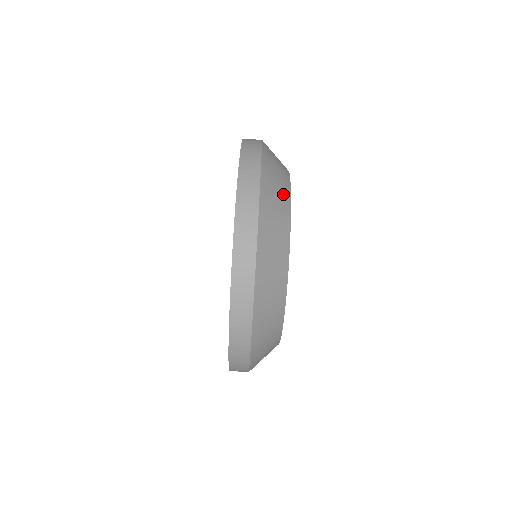
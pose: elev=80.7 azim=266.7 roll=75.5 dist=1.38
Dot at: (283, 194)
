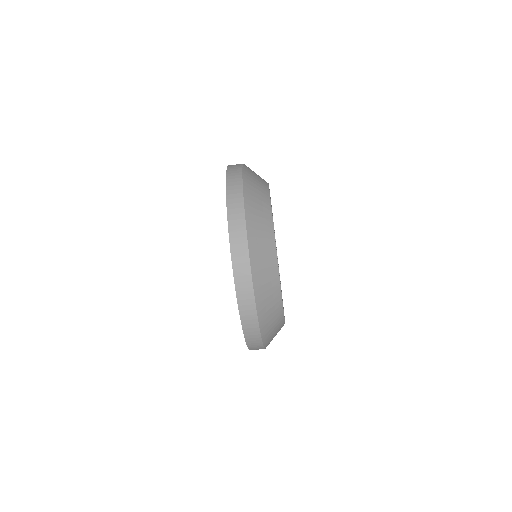
Dot at: (263, 193)
